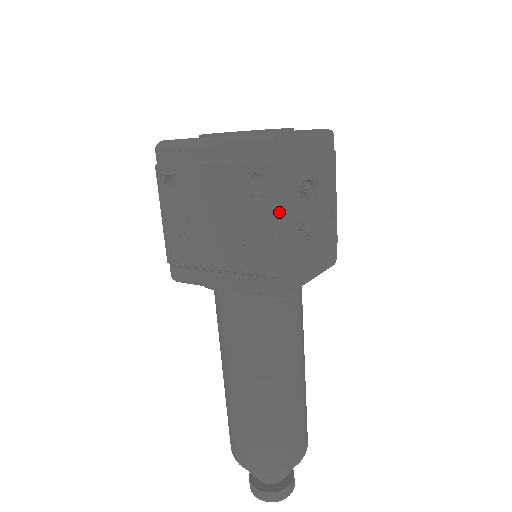
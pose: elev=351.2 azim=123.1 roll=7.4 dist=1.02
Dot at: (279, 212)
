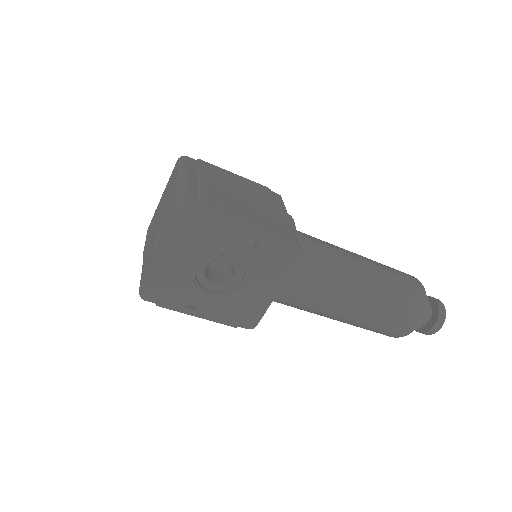
Dot at: (194, 312)
